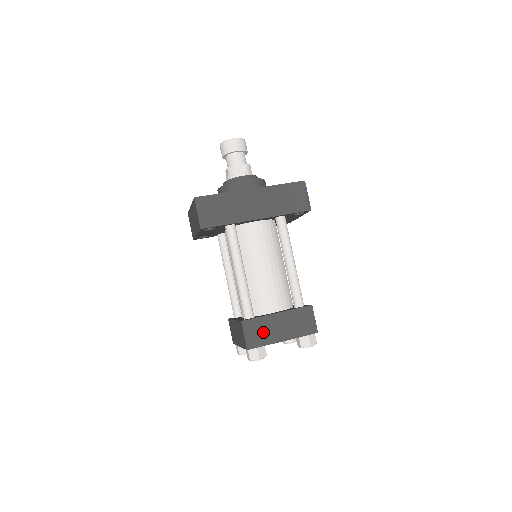
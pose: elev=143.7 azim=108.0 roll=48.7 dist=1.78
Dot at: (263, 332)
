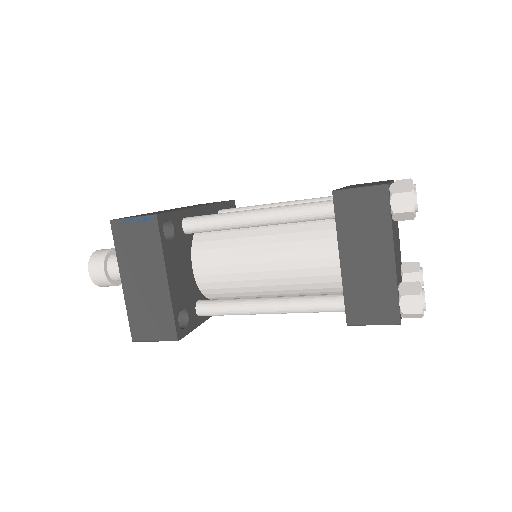
Dot at: occluded
